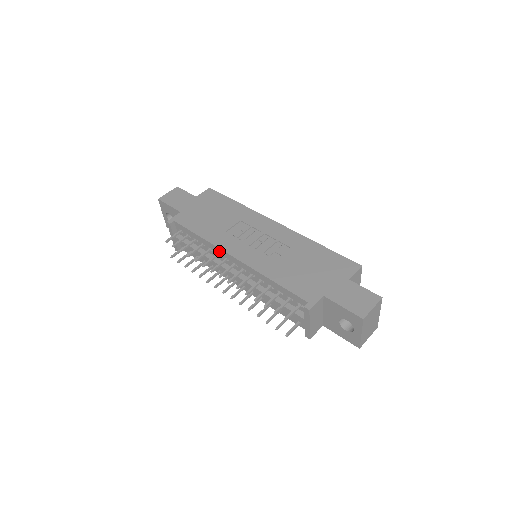
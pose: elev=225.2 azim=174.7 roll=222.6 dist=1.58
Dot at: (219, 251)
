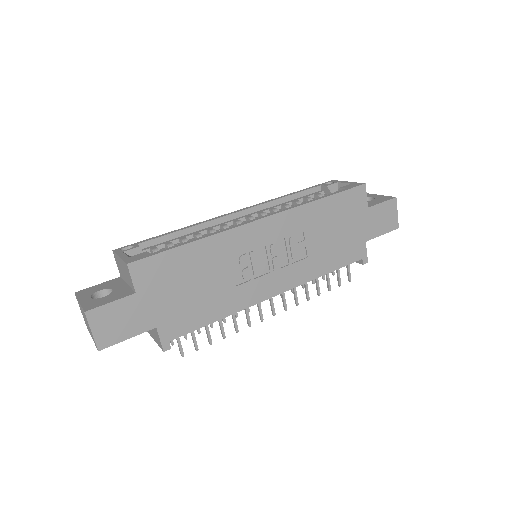
Dot at: (250, 304)
